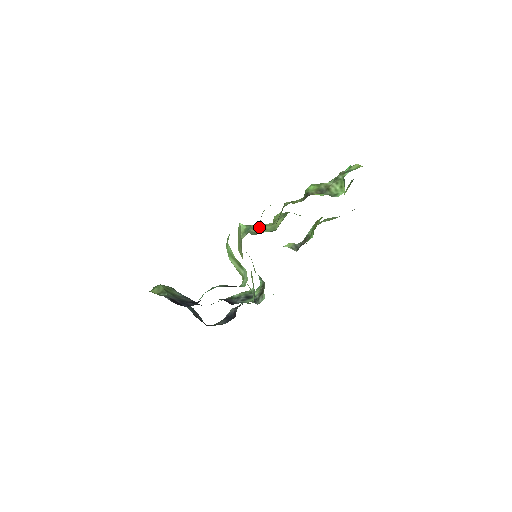
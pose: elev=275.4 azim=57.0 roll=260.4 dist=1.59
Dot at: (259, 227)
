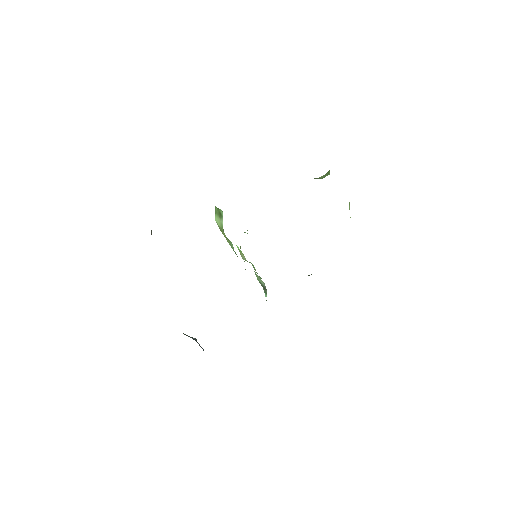
Dot at: occluded
